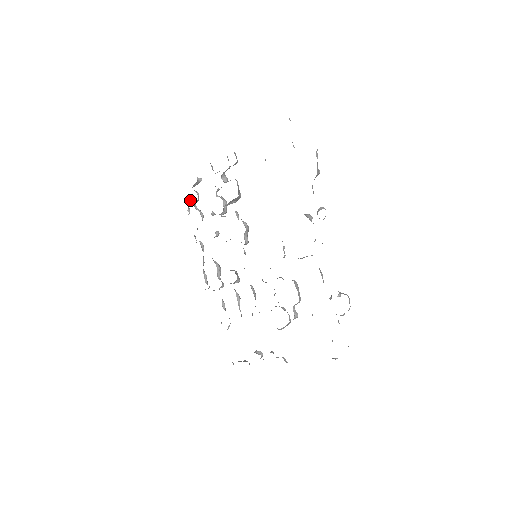
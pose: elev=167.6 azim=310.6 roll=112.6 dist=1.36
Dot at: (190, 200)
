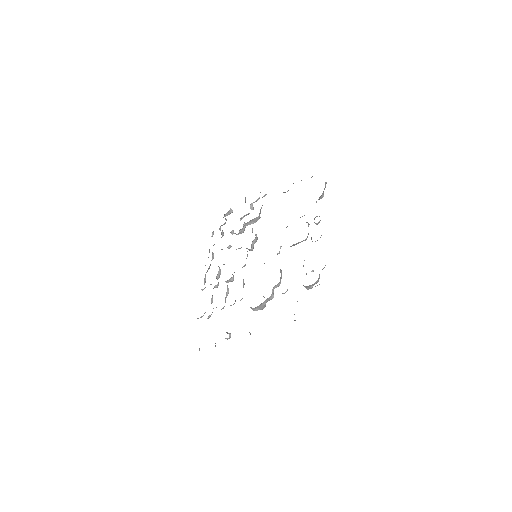
Dot at: occluded
